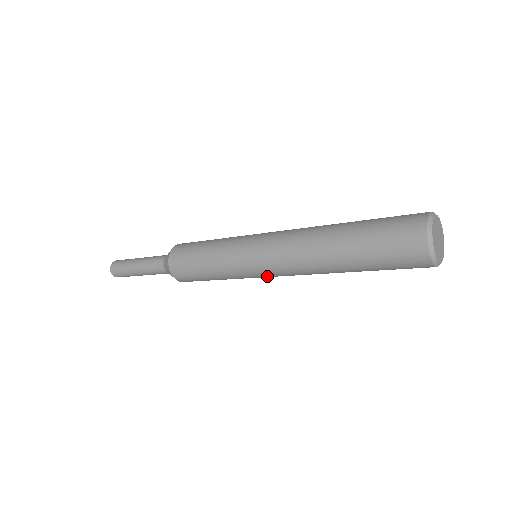
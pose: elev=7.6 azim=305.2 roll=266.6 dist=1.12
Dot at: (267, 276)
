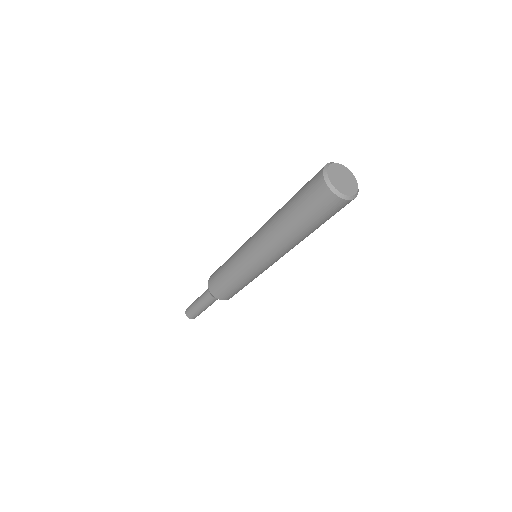
Dot at: (258, 264)
